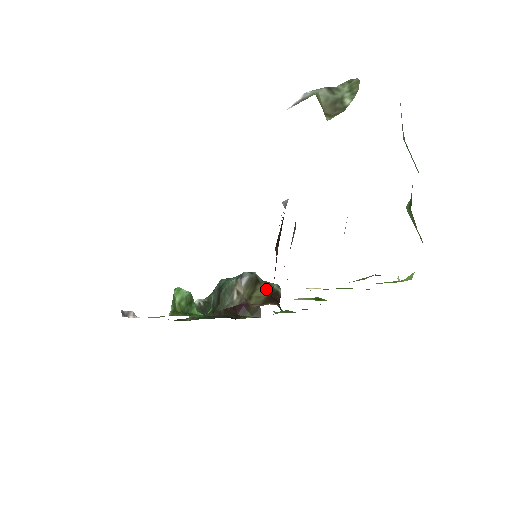
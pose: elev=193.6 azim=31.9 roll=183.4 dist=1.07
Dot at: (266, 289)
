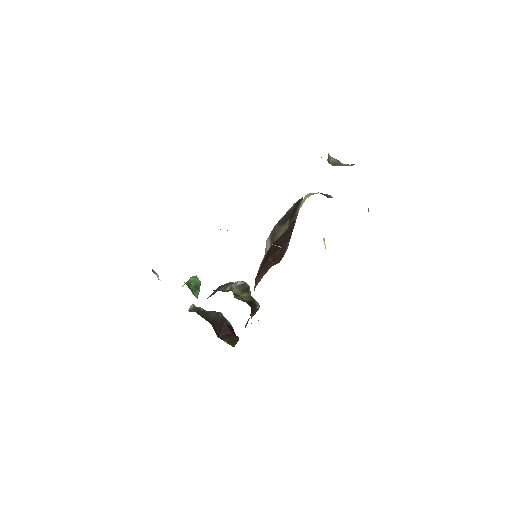
Dot at: (250, 298)
